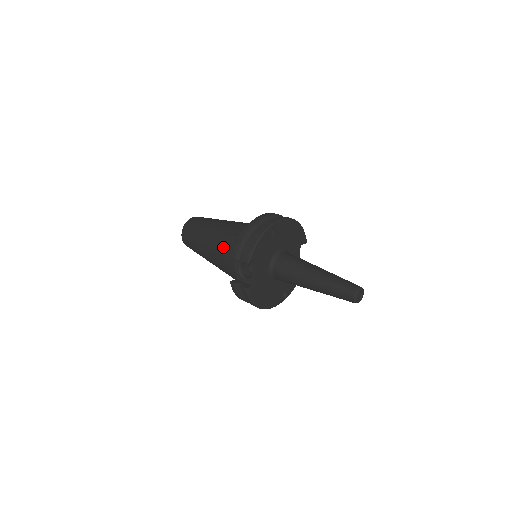
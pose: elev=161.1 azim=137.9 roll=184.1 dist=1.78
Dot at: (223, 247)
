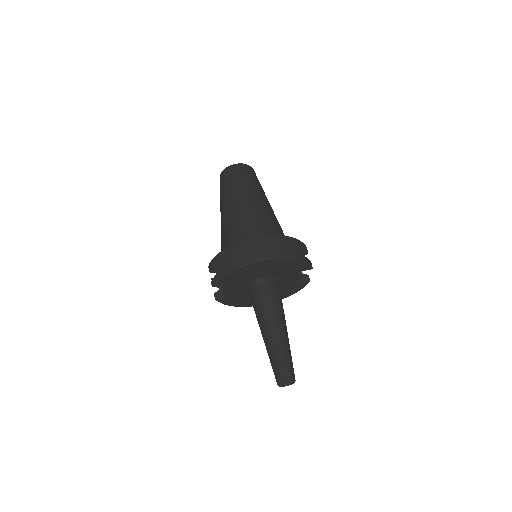
Dot at: (222, 237)
